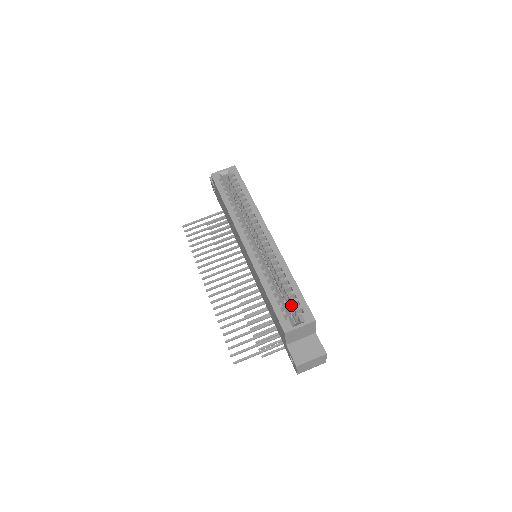
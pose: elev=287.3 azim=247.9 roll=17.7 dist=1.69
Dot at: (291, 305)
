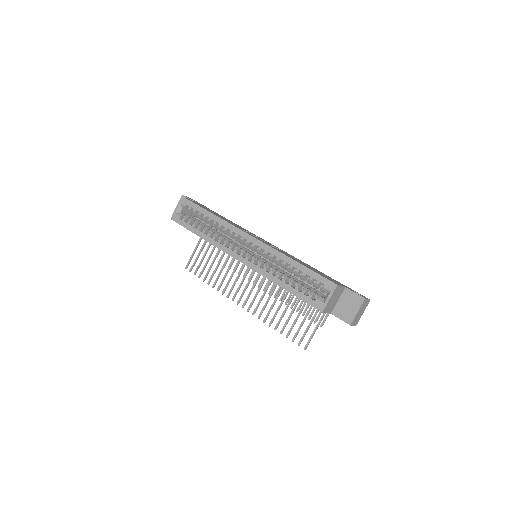
Dot at: occluded
